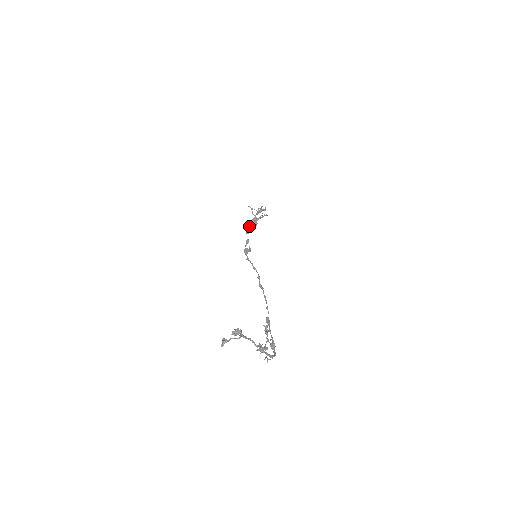
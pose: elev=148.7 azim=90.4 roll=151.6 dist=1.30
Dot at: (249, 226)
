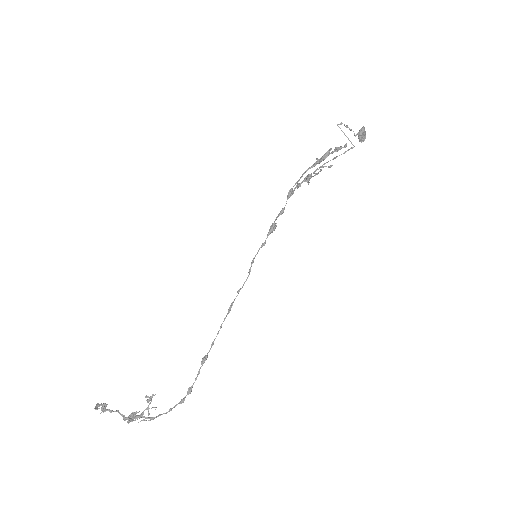
Dot at: (290, 189)
